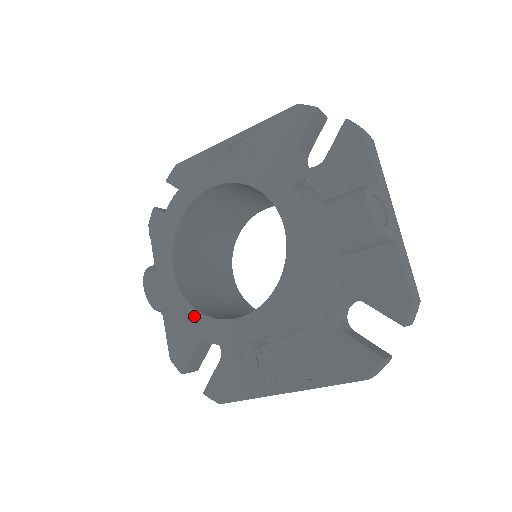
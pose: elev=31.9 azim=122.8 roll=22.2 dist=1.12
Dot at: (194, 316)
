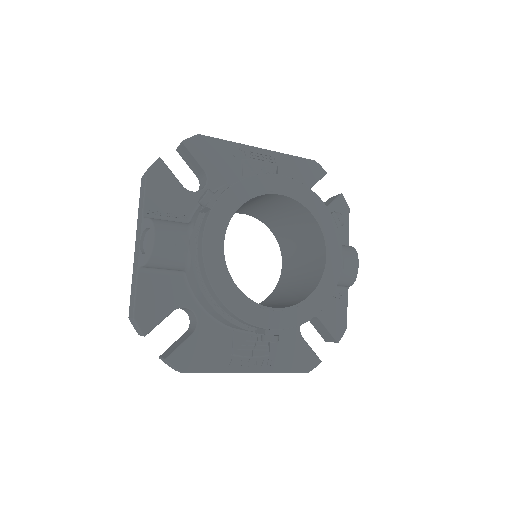
Dot at: (235, 293)
